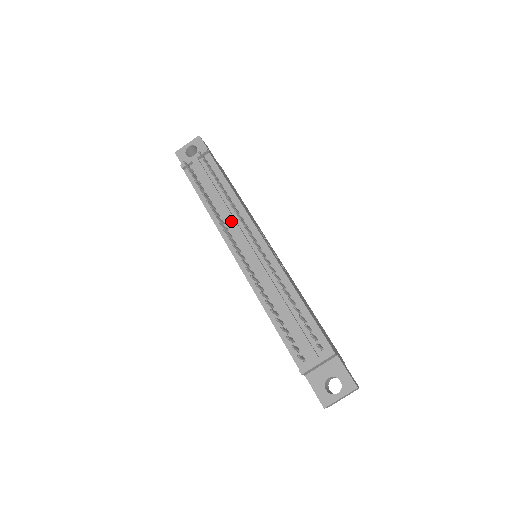
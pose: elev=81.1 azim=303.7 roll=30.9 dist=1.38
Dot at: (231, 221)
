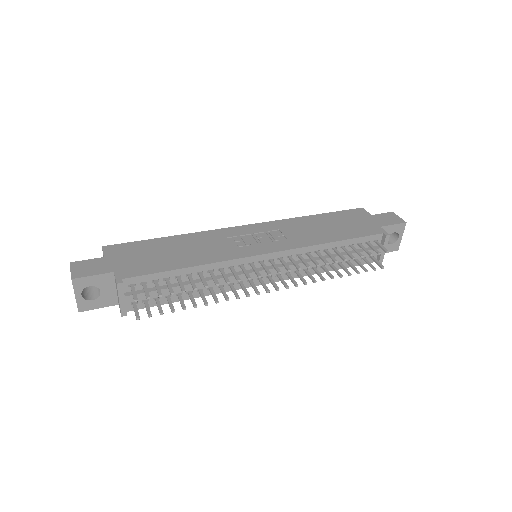
Dot at: (230, 280)
